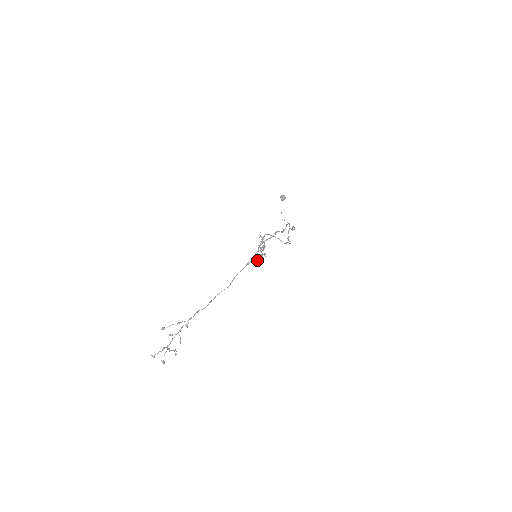
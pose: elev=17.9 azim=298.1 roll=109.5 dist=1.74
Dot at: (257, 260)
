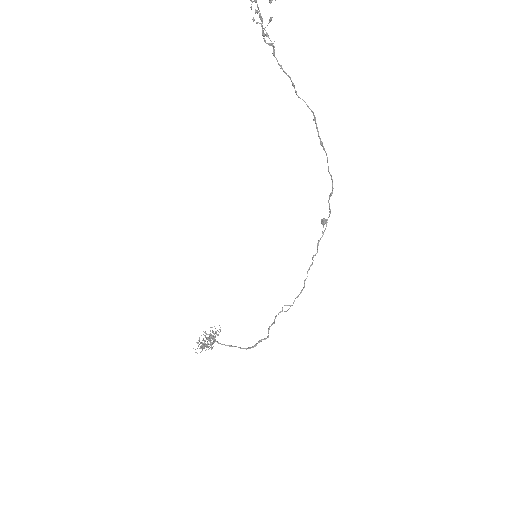
Dot at: (197, 342)
